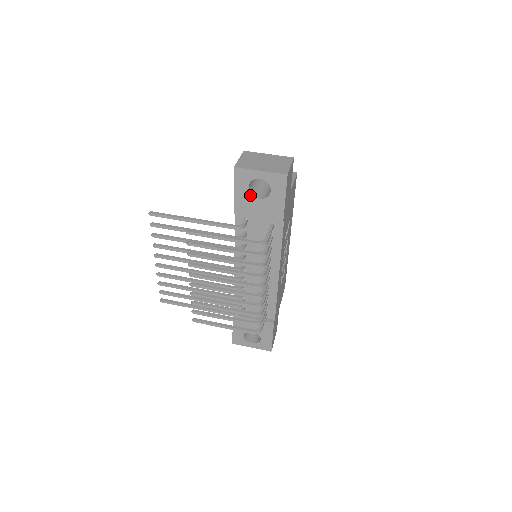
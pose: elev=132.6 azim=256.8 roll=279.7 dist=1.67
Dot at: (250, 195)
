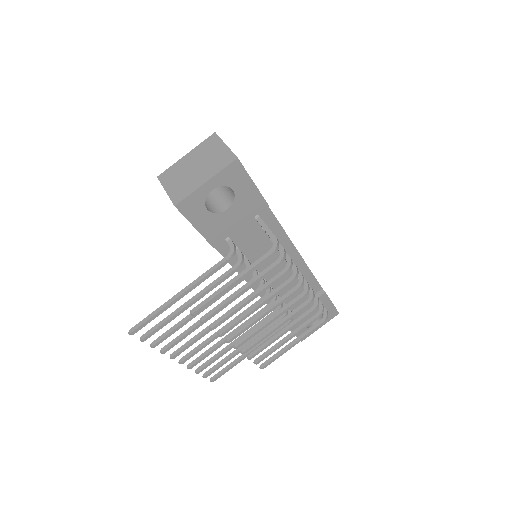
Dot at: (215, 215)
